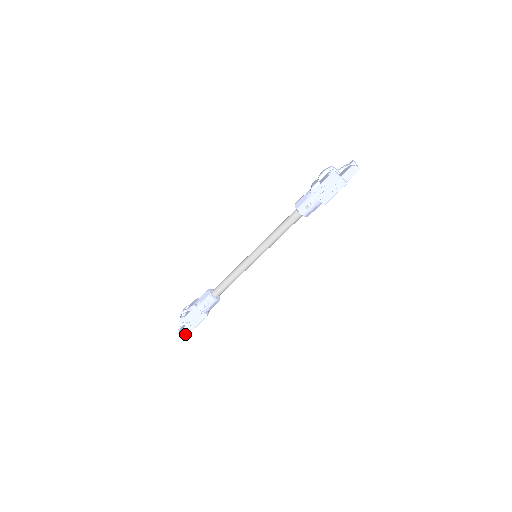
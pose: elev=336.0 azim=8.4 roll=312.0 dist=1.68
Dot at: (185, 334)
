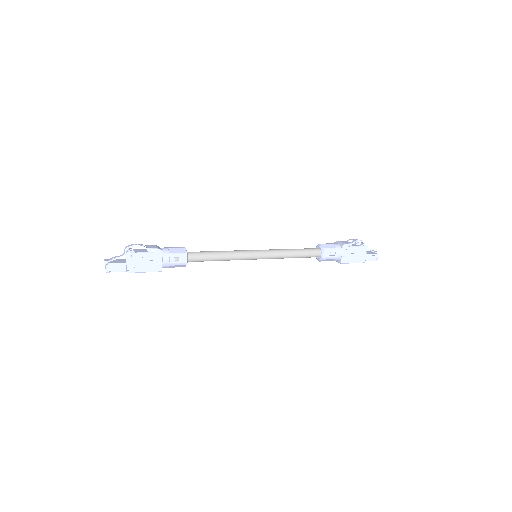
Dot at: (115, 270)
